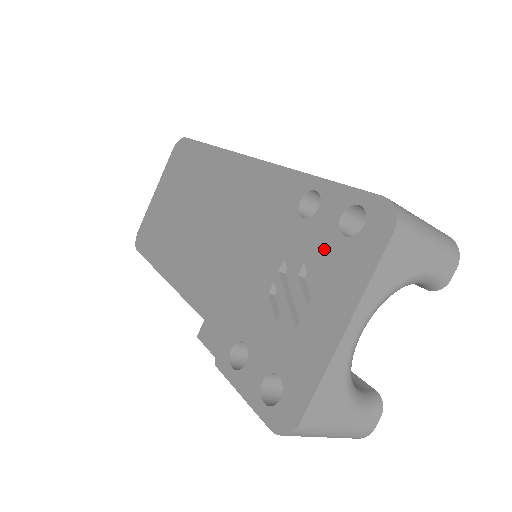
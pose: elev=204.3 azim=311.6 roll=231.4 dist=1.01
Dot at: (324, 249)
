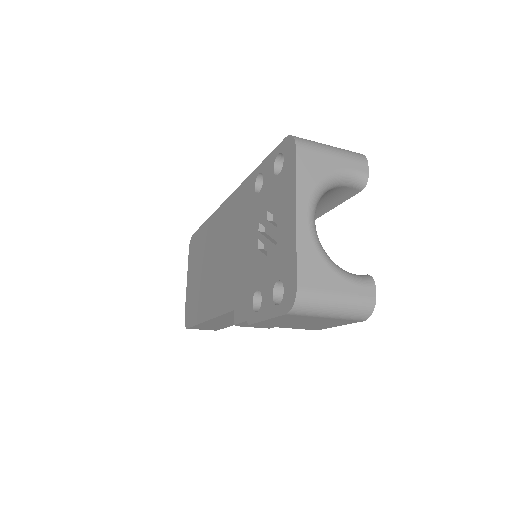
Dot at: (273, 192)
